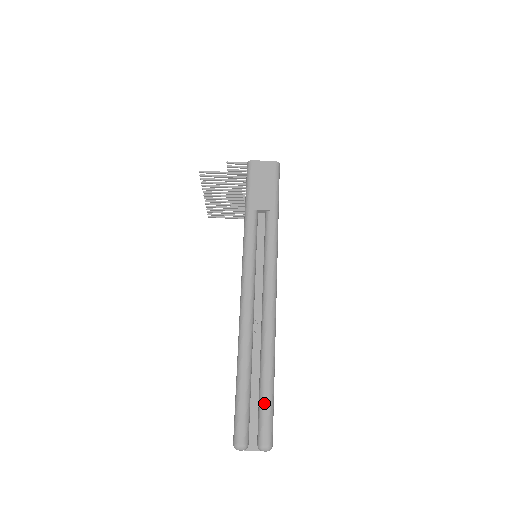
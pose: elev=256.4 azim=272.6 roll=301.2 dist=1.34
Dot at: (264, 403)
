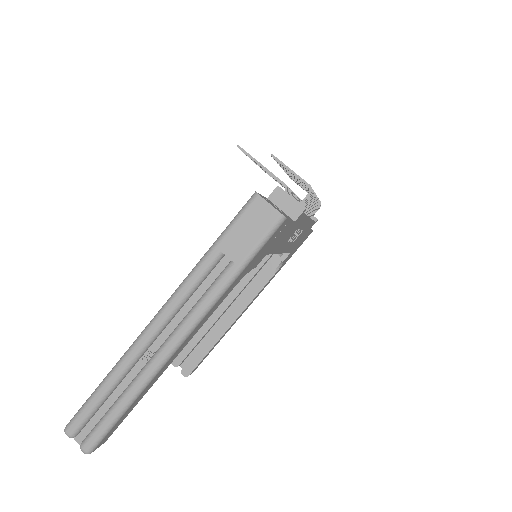
Dot at: (104, 421)
